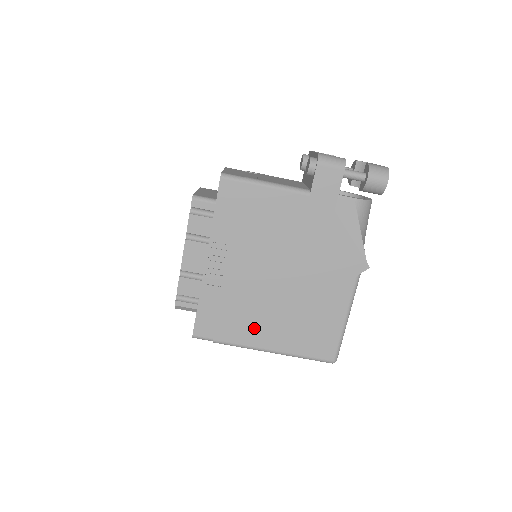
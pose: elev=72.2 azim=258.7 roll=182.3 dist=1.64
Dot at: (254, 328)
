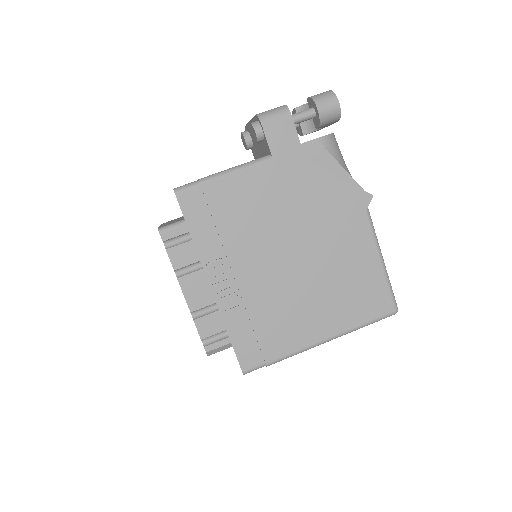
Dot at: (299, 326)
